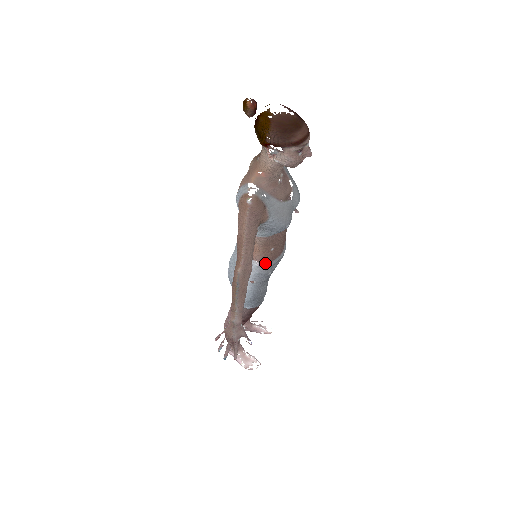
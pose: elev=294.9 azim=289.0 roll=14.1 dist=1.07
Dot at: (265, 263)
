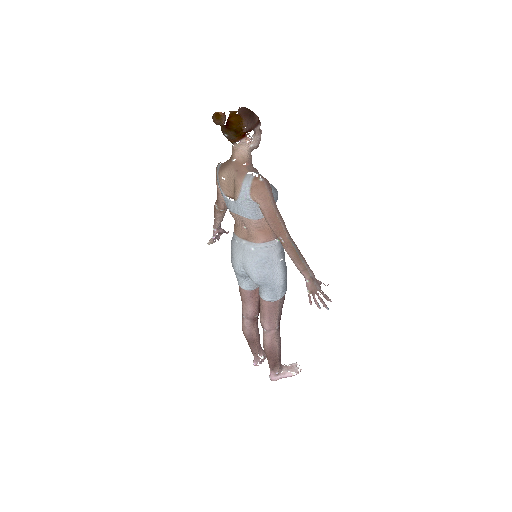
Dot at: occluded
